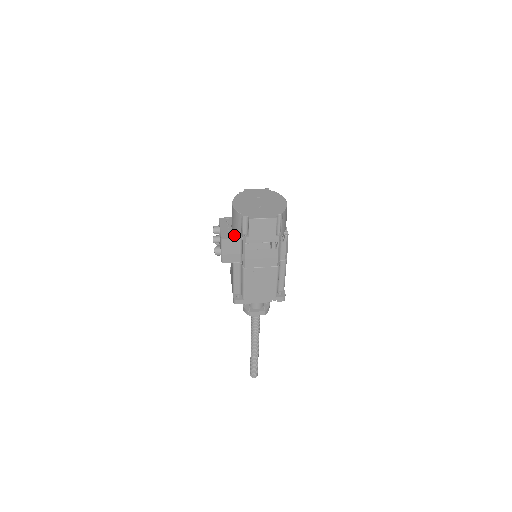
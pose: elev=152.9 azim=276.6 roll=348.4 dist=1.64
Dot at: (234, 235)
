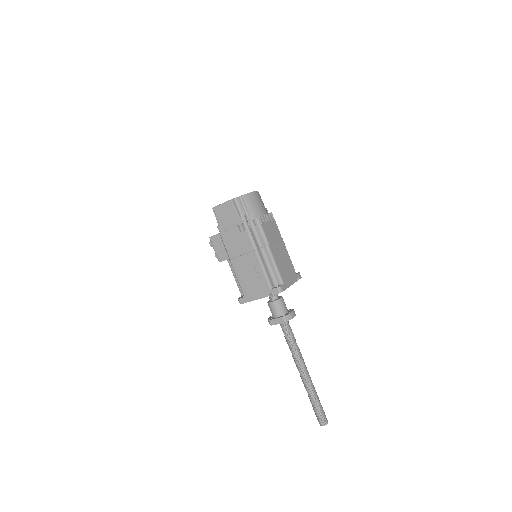
Dot at: occluded
